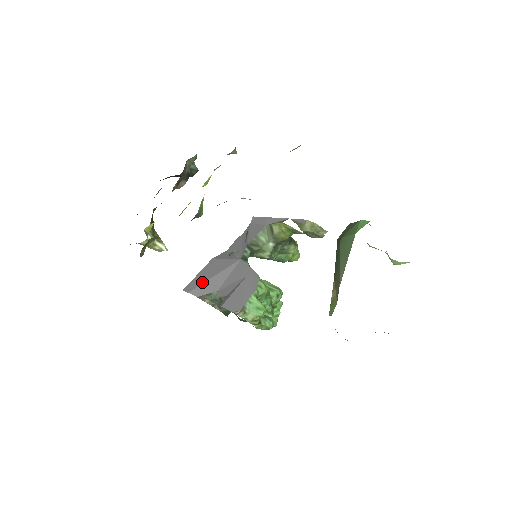
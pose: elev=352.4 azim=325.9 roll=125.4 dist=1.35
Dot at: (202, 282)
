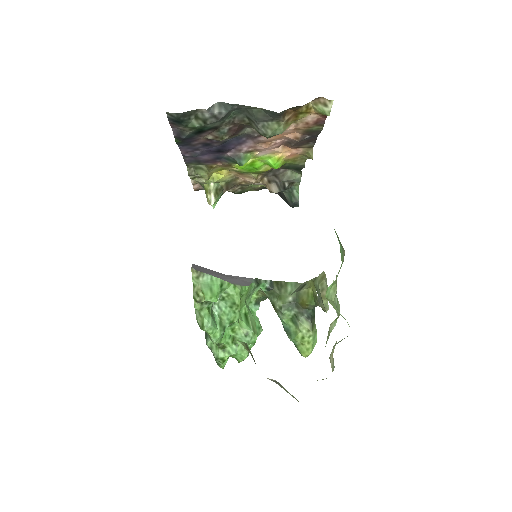
Dot at: occluded
